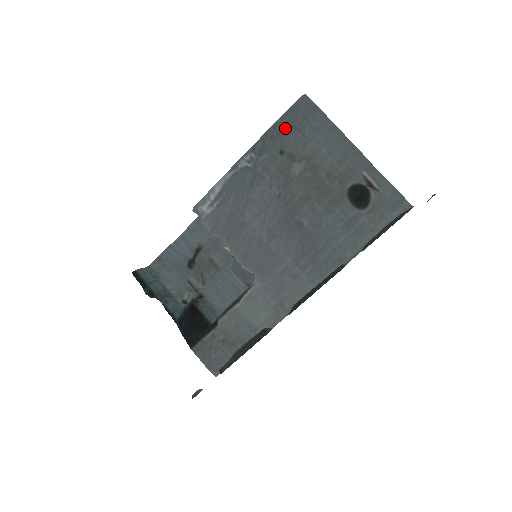
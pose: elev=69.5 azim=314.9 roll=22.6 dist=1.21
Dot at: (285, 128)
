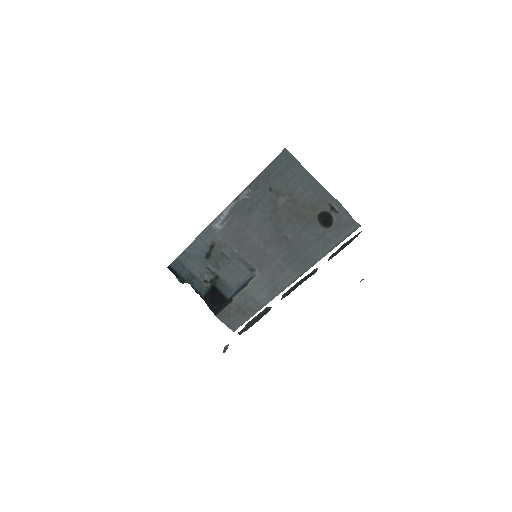
Dot at: (272, 173)
